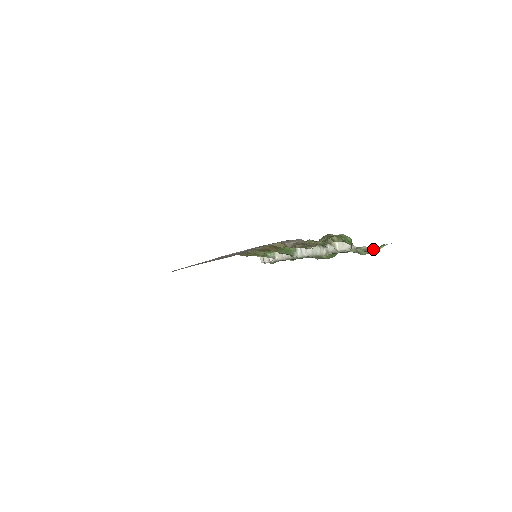
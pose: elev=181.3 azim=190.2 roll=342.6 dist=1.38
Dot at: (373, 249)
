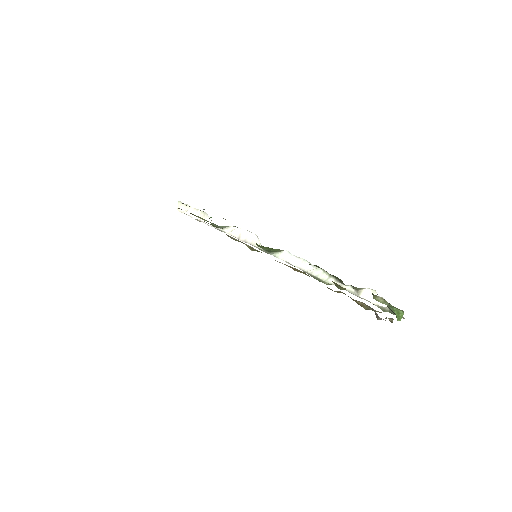
Dot at: (404, 318)
